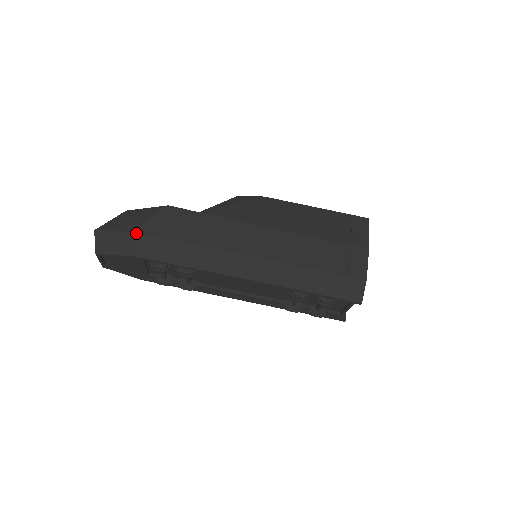
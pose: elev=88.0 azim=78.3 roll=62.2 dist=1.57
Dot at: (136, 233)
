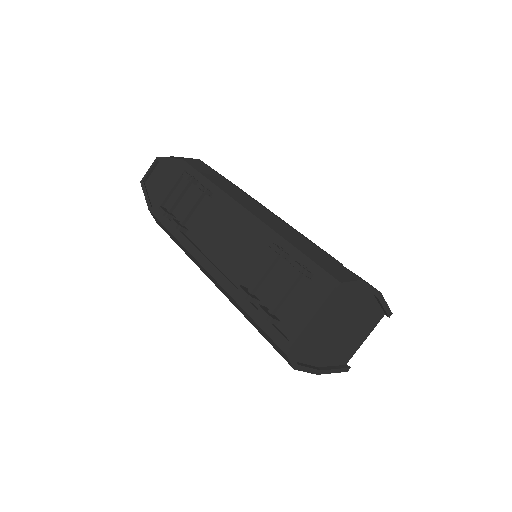
Dot at: occluded
